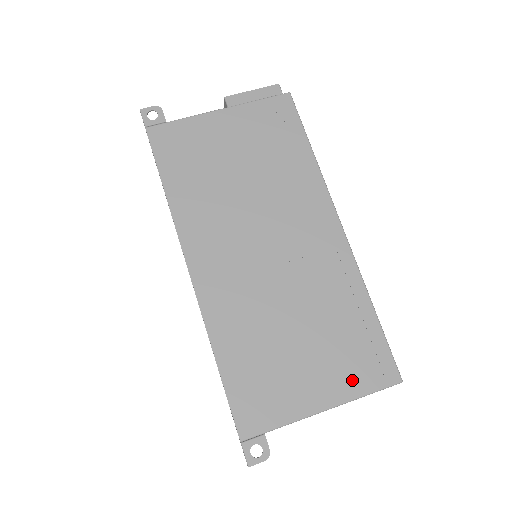
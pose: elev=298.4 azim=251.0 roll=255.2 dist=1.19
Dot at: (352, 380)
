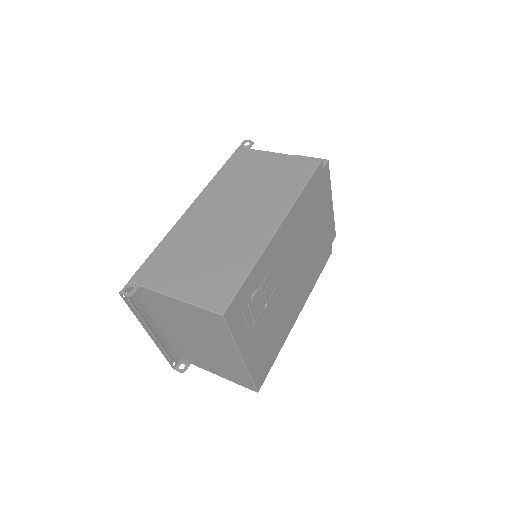
Dot at: (200, 295)
